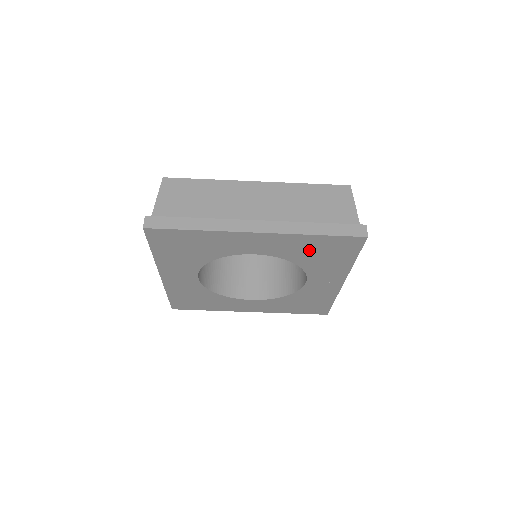
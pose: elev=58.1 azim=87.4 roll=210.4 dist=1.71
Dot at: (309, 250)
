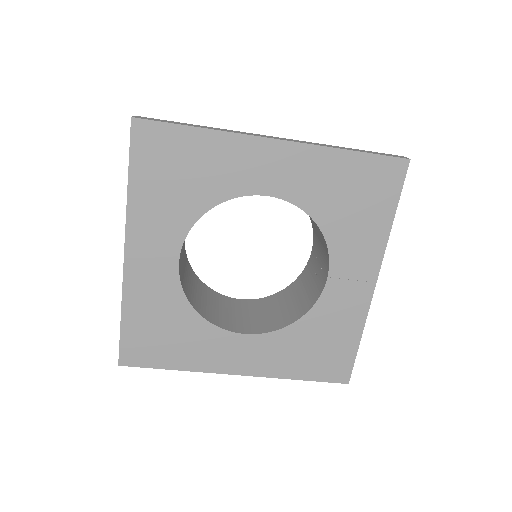
Dot at: (338, 189)
